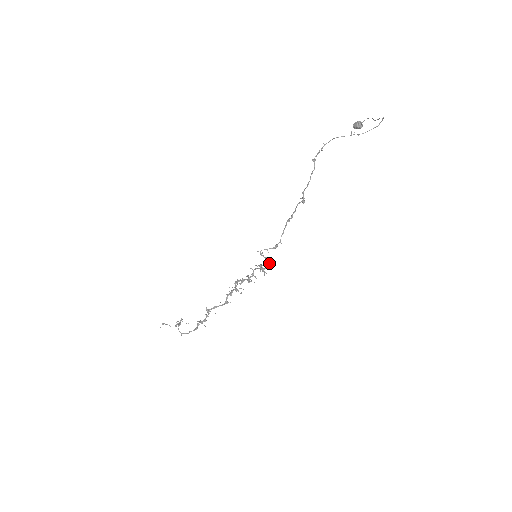
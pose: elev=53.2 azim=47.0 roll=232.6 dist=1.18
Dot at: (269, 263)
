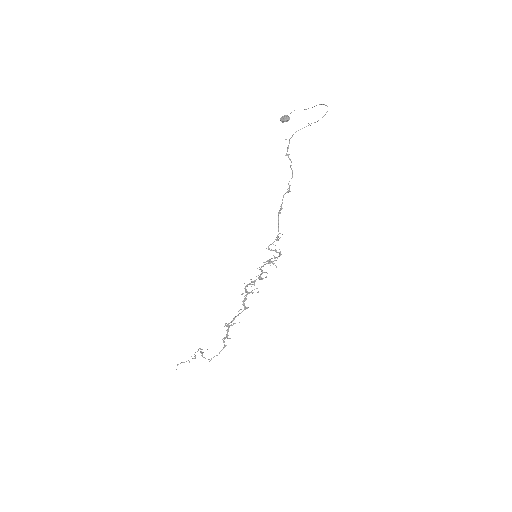
Dot at: occluded
